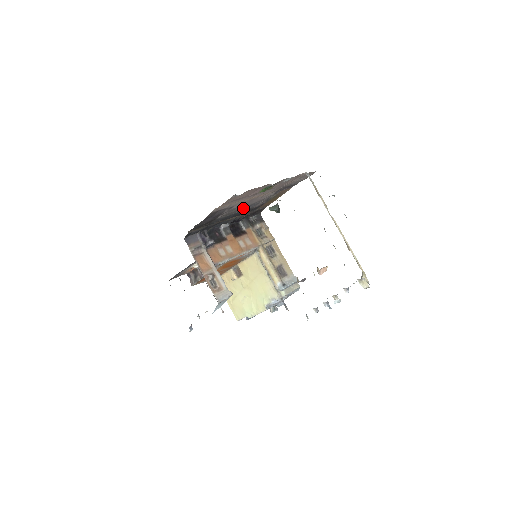
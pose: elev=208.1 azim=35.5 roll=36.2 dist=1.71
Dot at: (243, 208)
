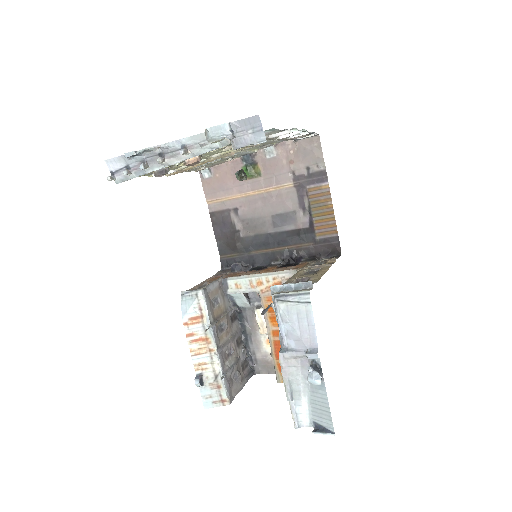
Dot at: (270, 222)
